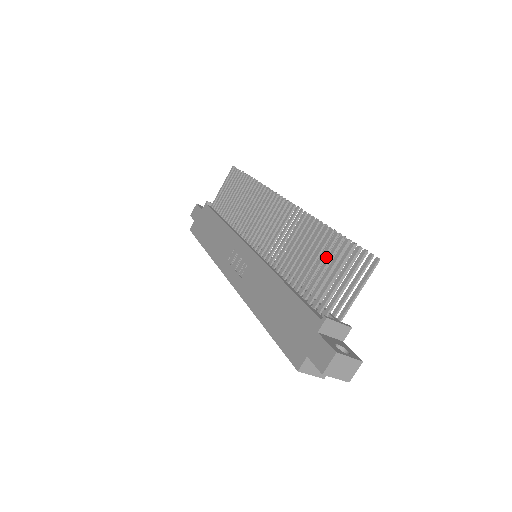
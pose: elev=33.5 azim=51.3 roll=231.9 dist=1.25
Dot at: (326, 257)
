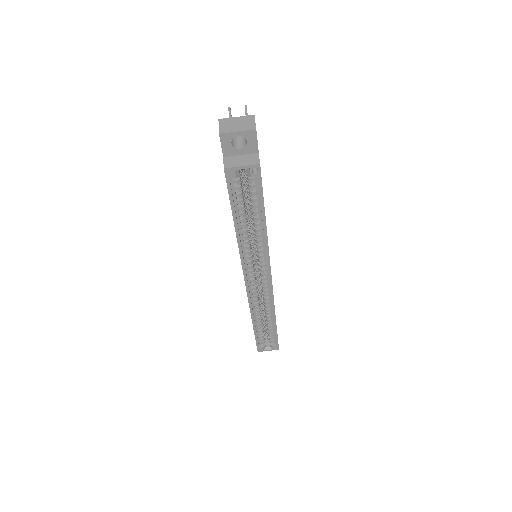
Dot at: occluded
